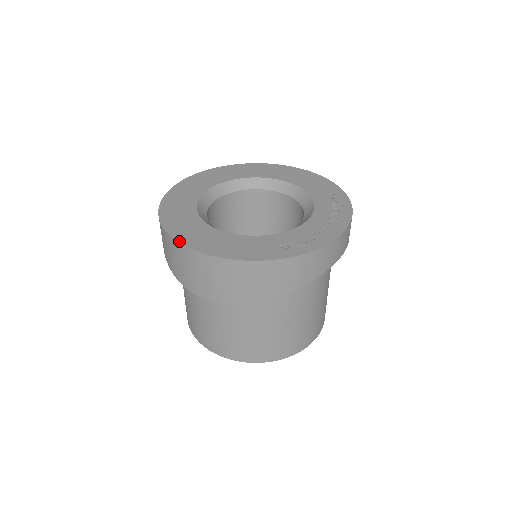
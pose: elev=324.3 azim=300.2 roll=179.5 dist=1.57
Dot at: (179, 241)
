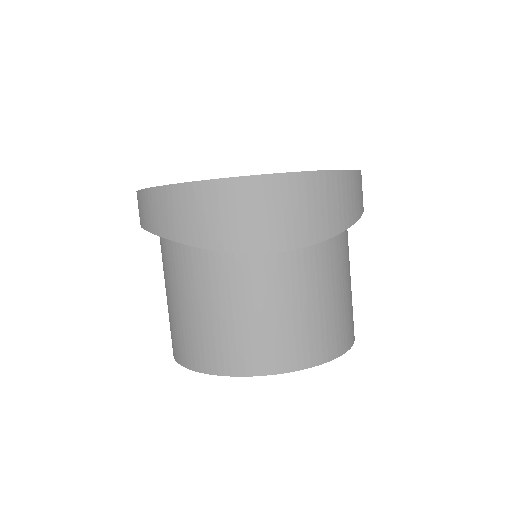
Dot at: (233, 177)
